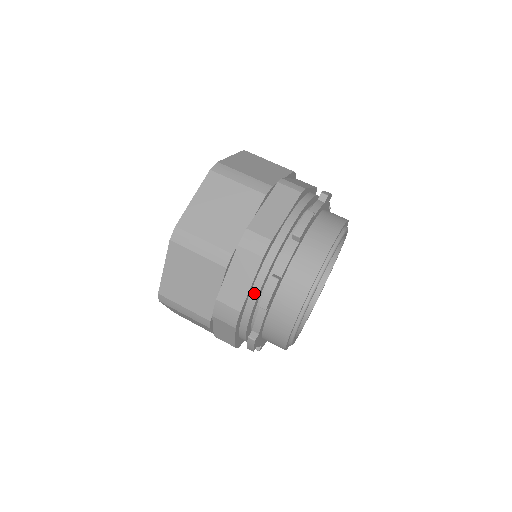
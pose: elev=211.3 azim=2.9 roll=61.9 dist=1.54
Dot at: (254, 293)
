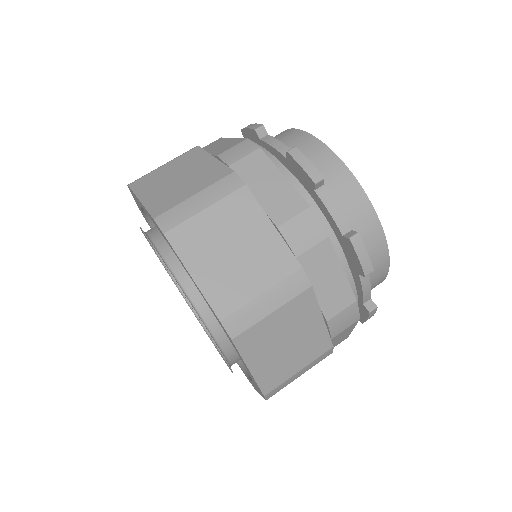
Dot at: (296, 188)
